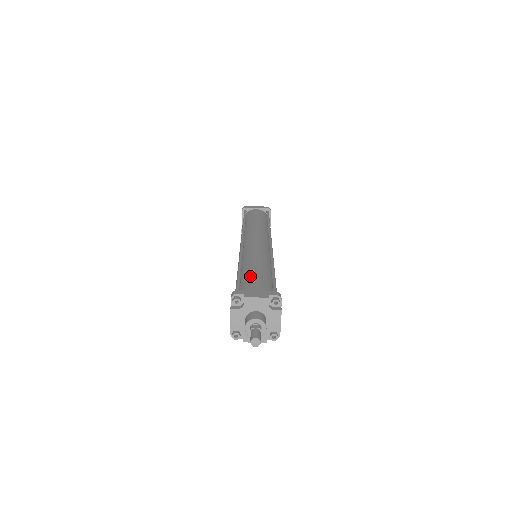
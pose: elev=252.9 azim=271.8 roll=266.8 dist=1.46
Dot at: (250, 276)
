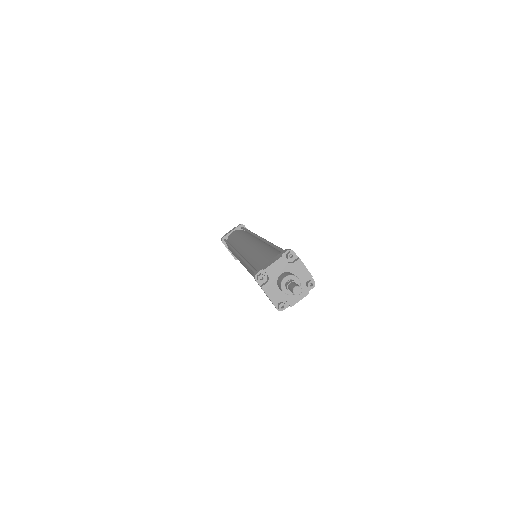
Dot at: (259, 260)
